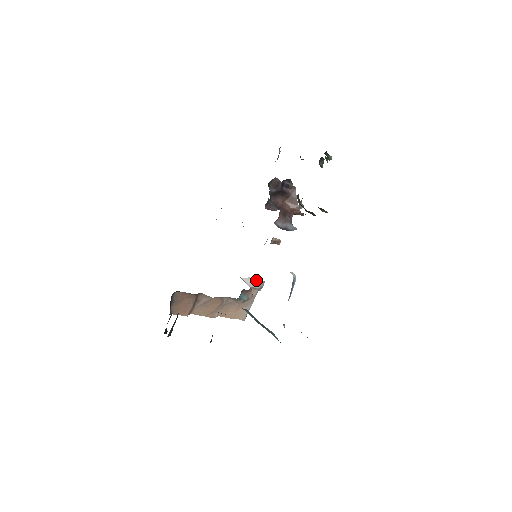
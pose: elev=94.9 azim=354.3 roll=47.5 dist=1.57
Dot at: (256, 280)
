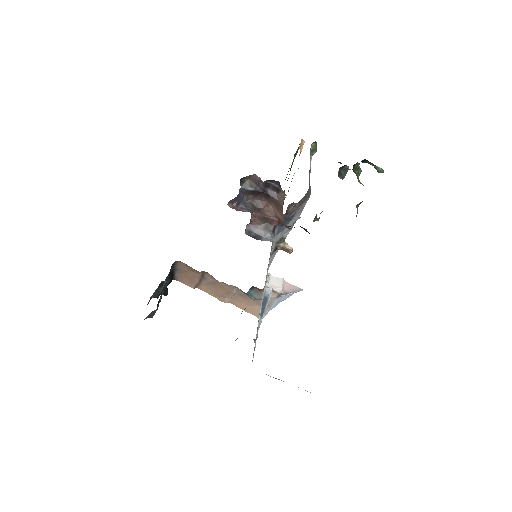
Dot at: (290, 284)
